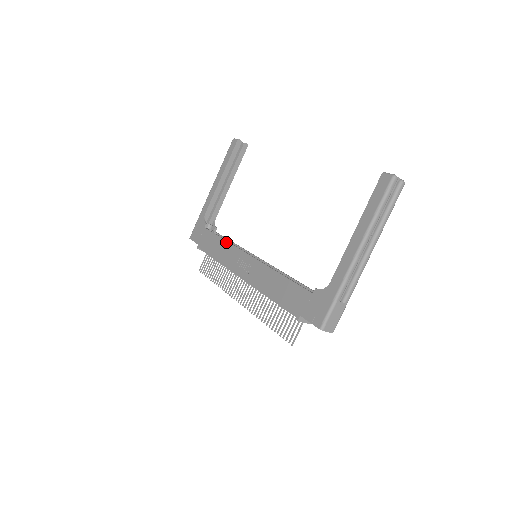
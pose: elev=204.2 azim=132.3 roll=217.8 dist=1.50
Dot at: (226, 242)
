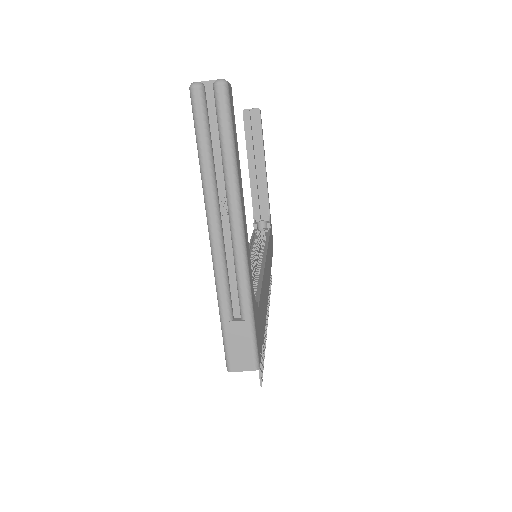
Dot at: occluded
